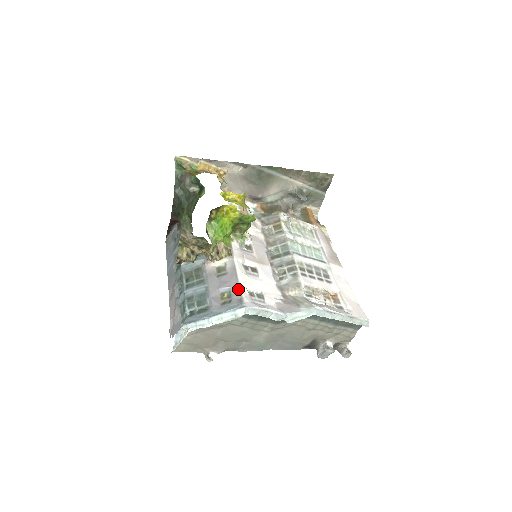
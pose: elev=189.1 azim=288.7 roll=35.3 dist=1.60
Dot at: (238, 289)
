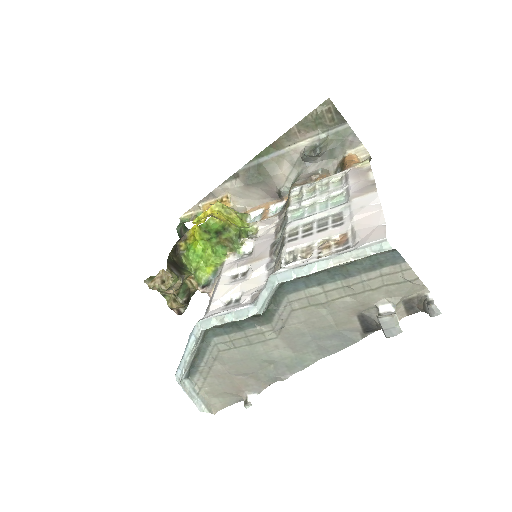
Dot at: (209, 307)
